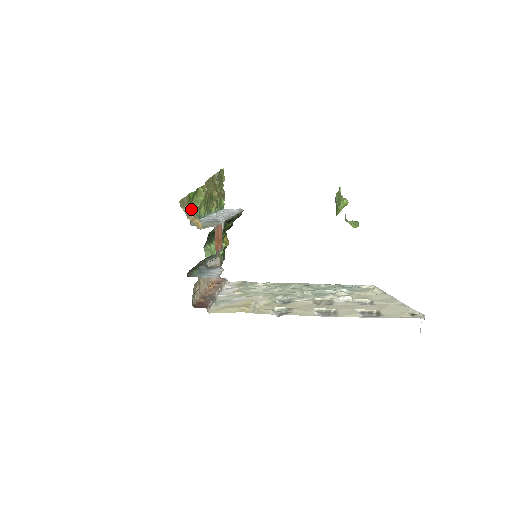
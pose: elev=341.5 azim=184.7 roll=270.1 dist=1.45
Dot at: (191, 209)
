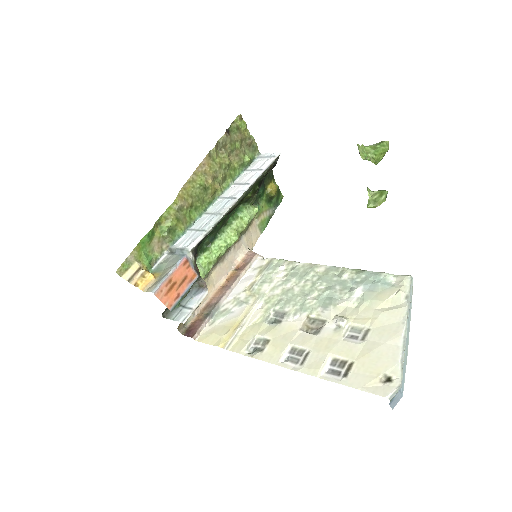
Dot at: (153, 248)
